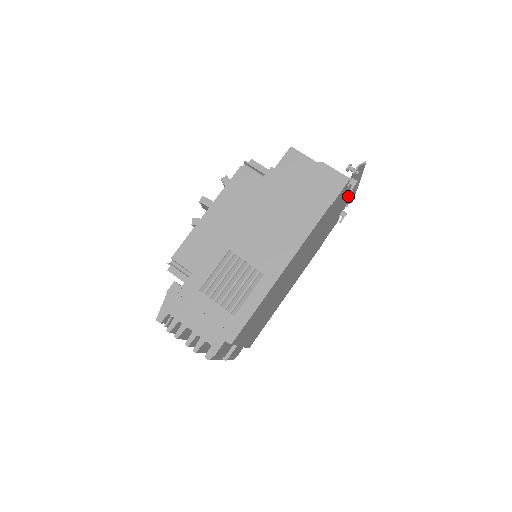
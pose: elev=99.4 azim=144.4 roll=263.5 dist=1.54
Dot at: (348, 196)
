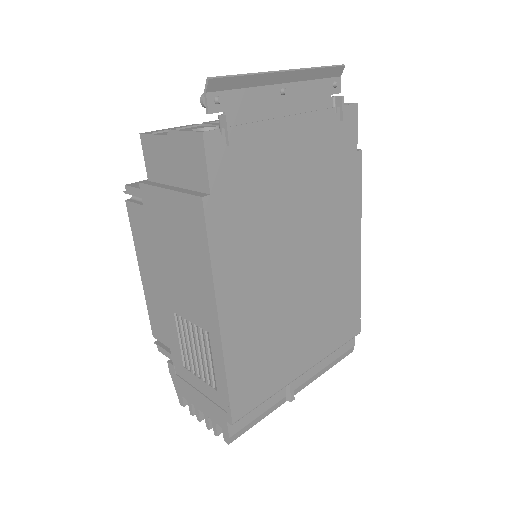
Dot at: (300, 90)
